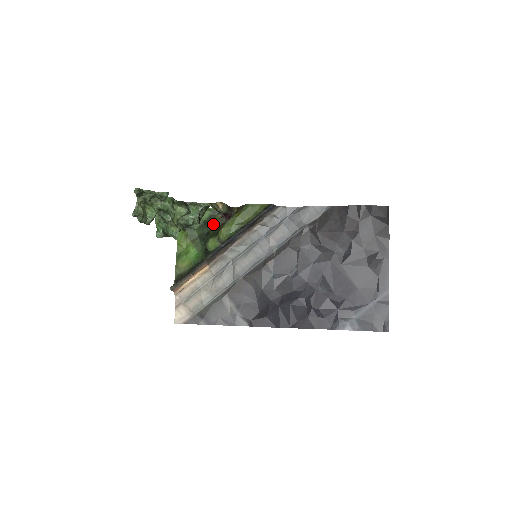
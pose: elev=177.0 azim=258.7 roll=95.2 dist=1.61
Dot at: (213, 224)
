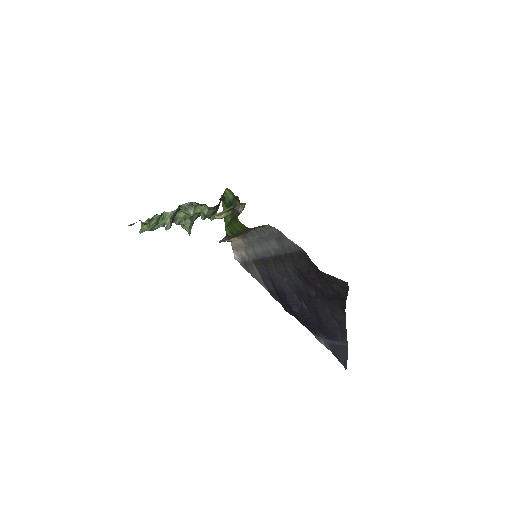
Dot at: occluded
